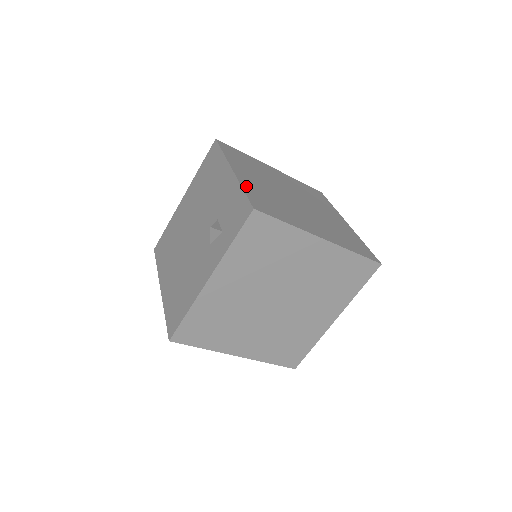
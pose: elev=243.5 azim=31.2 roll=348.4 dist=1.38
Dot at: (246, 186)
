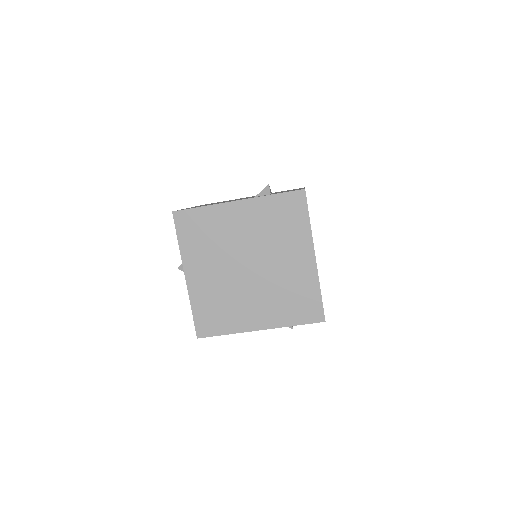
Dot at: occluded
